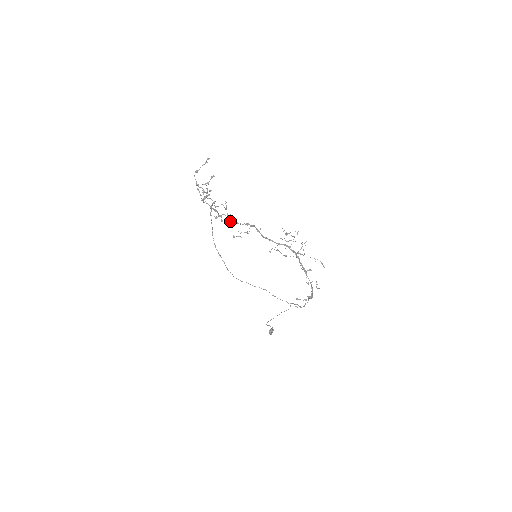
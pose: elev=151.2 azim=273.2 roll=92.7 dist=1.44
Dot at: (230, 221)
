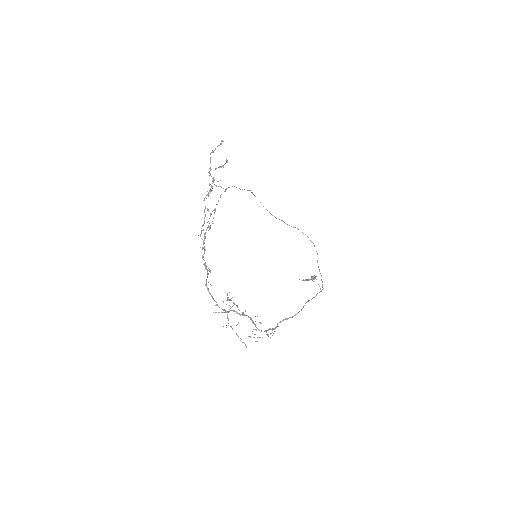
Dot at: (204, 248)
